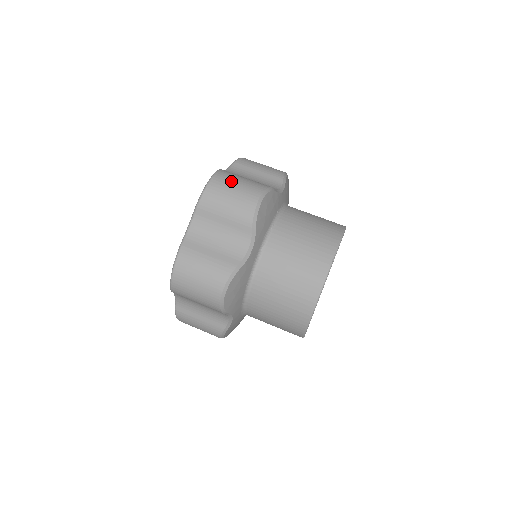
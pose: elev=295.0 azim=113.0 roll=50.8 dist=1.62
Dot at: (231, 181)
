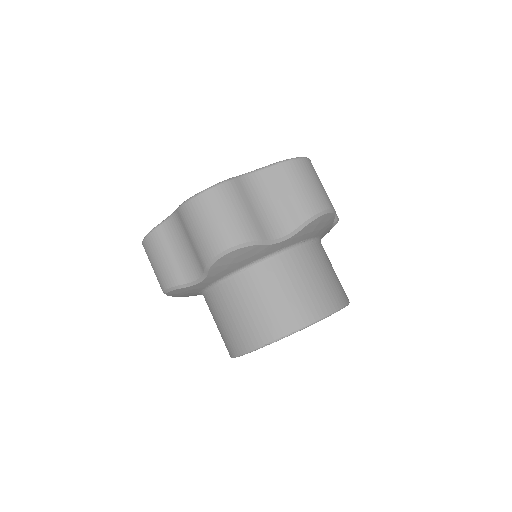
Dot at: (216, 210)
